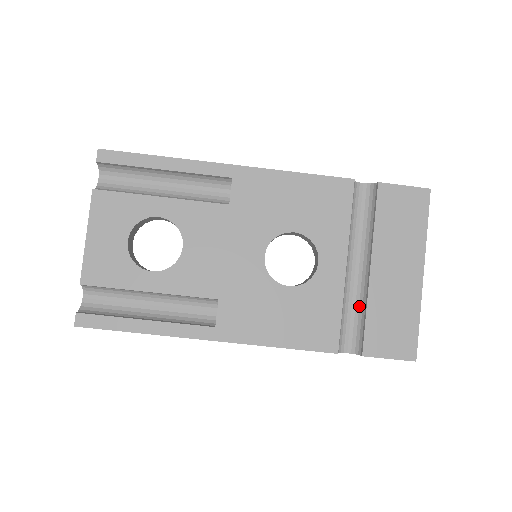
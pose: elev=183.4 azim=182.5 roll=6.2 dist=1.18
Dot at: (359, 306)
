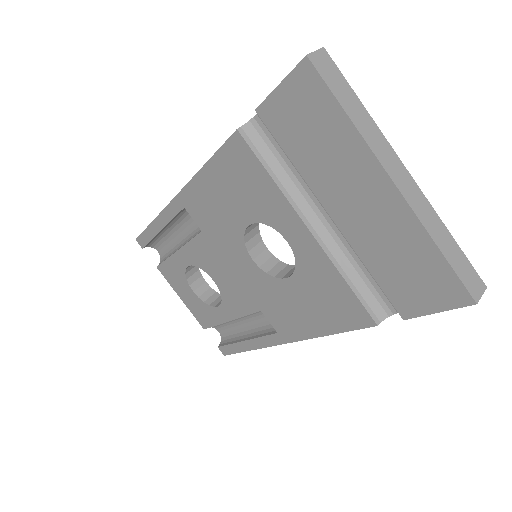
Dot at: occluded
